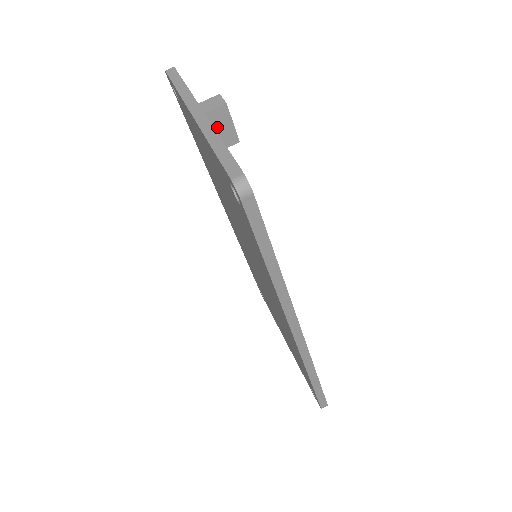
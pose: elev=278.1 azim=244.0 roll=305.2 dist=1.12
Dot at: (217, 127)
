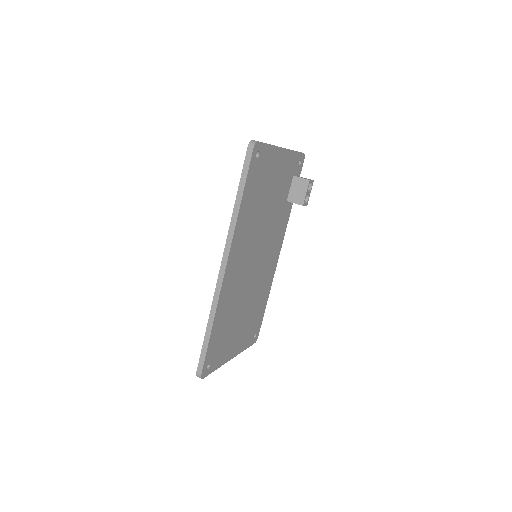
Dot at: (298, 188)
